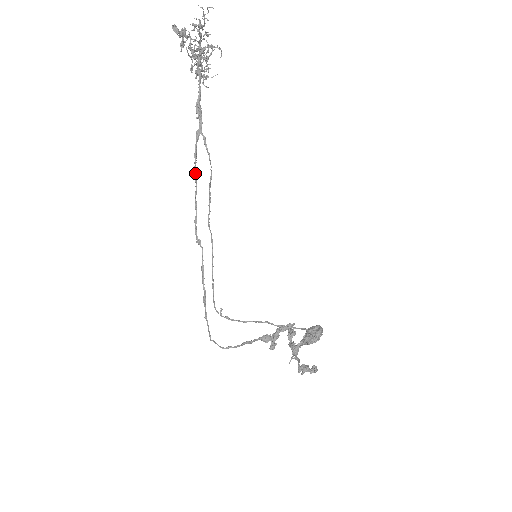
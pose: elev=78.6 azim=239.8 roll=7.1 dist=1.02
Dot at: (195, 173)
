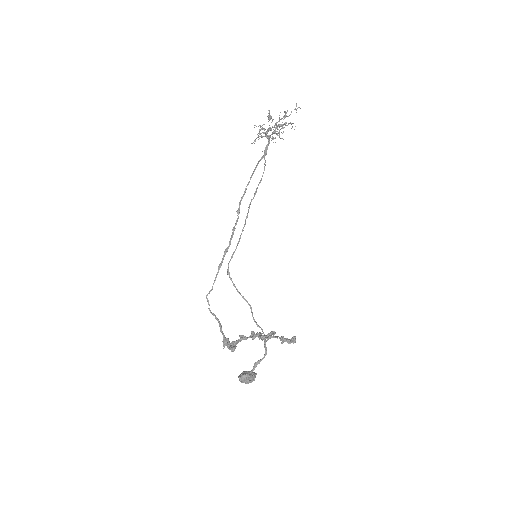
Dot at: occluded
